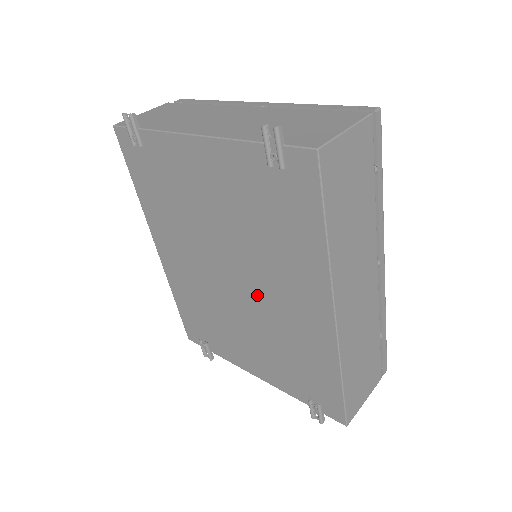
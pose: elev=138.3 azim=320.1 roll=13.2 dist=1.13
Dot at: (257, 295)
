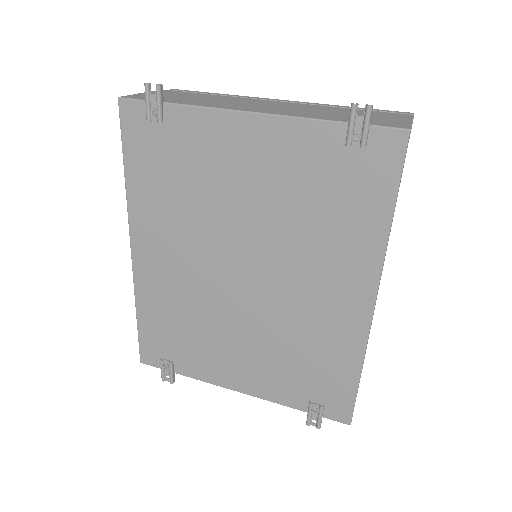
Dot at: (276, 291)
